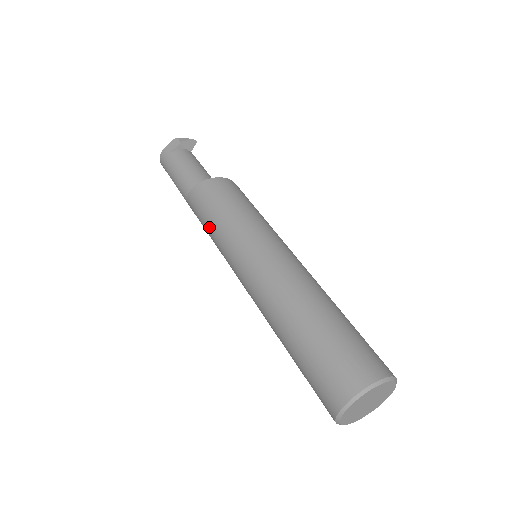
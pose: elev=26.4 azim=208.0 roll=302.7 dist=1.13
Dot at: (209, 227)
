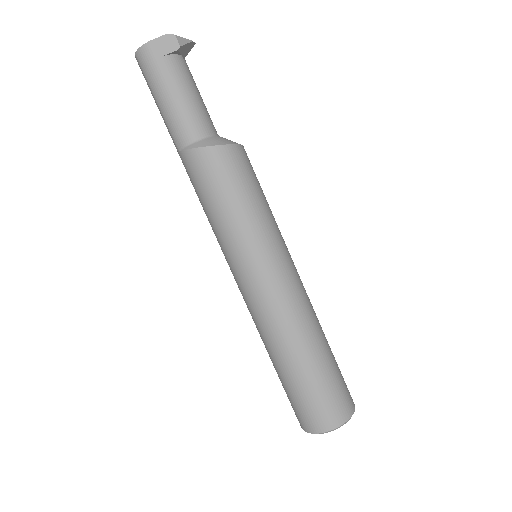
Dot at: (215, 211)
